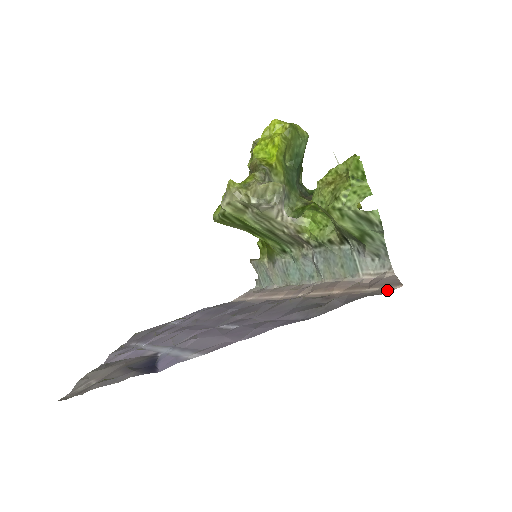
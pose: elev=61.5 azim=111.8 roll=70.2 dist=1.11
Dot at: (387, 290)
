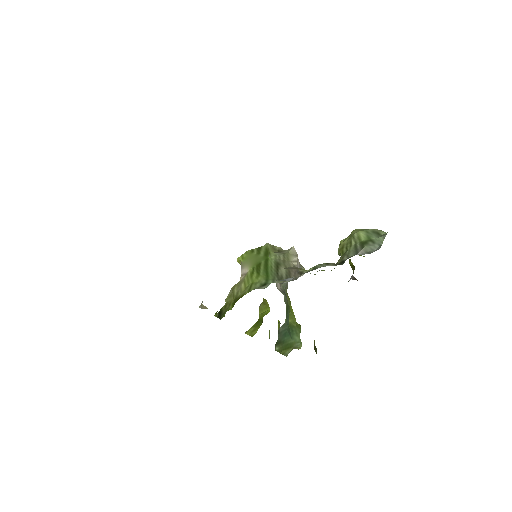
Dot at: occluded
